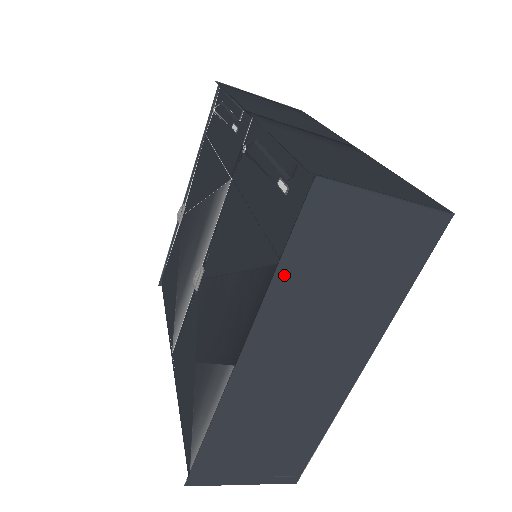
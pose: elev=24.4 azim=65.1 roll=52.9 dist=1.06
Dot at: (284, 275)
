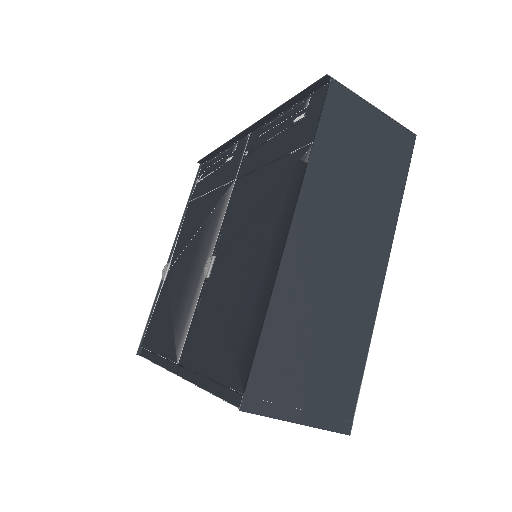
Dot at: (318, 152)
